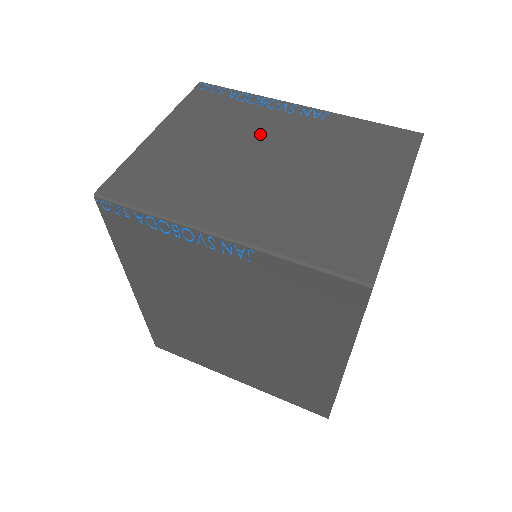
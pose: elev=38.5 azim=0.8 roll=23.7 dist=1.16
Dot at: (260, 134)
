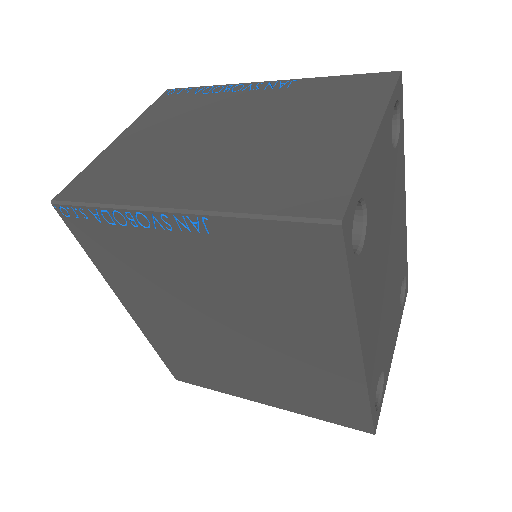
Dot at: (222, 114)
